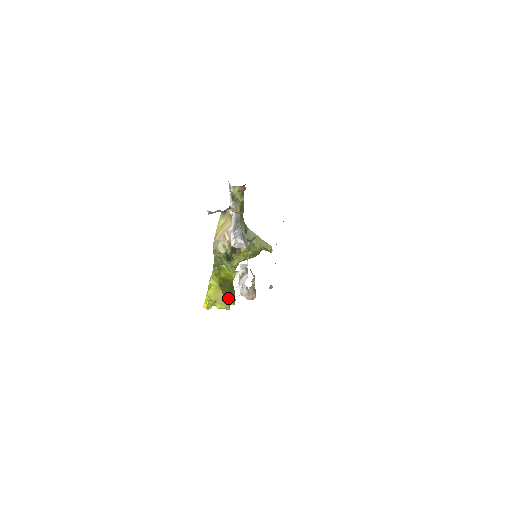
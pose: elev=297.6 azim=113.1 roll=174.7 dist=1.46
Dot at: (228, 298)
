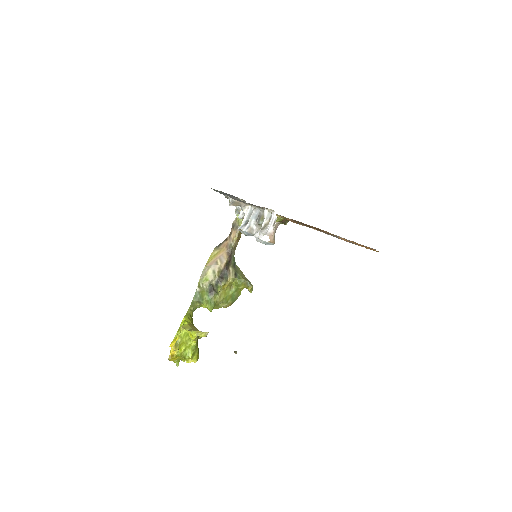
Dot at: (197, 343)
